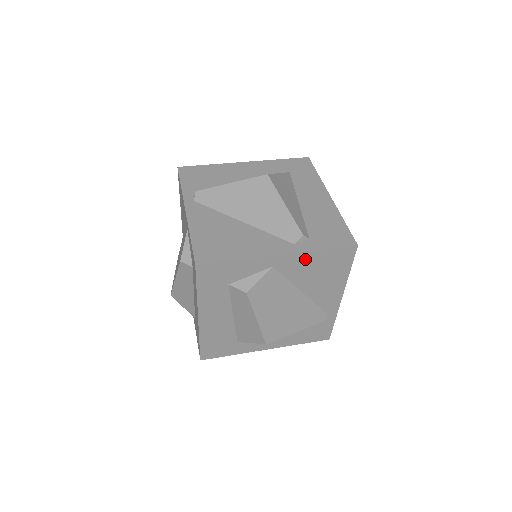
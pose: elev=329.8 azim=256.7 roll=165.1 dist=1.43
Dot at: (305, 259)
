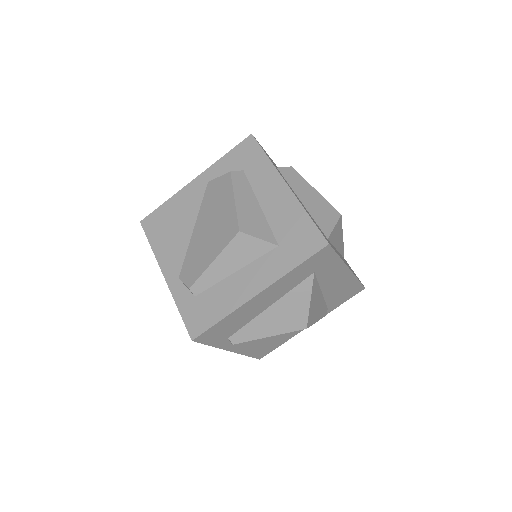
Dot at: occluded
